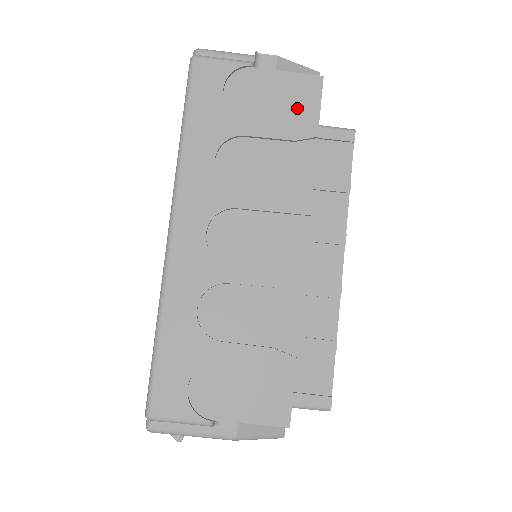
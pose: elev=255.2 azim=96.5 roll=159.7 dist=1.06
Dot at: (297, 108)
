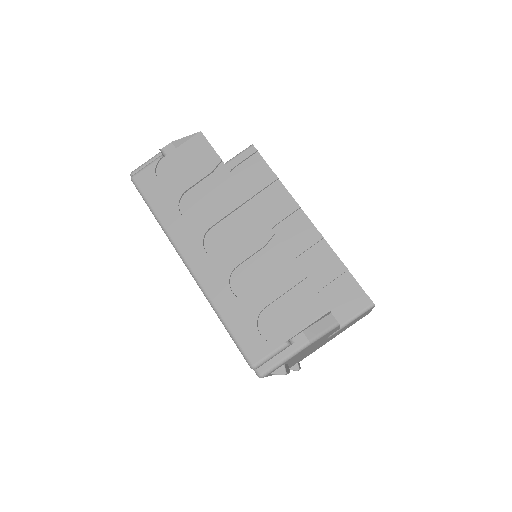
Dot at: (200, 156)
